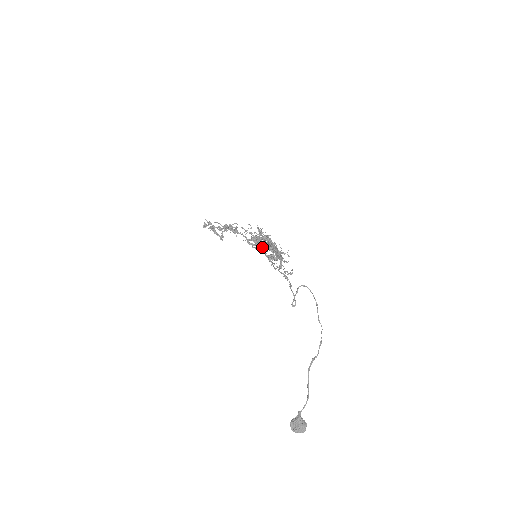
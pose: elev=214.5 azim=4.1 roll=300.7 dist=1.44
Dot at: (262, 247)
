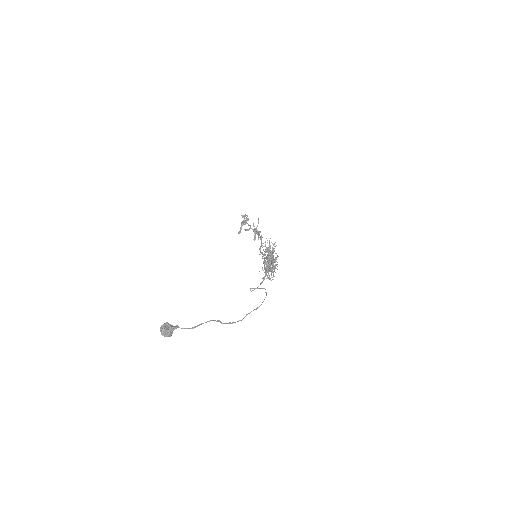
Dot at: (269, 256)
